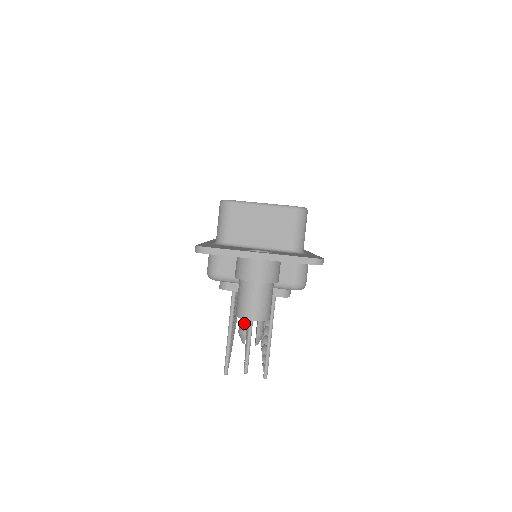
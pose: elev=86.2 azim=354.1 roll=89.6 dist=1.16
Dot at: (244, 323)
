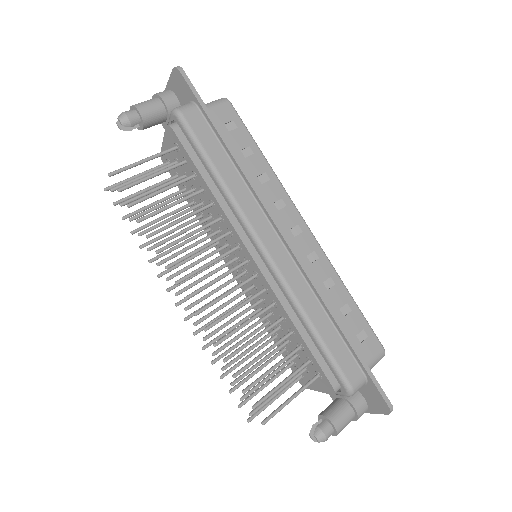
Dot at: occluded
